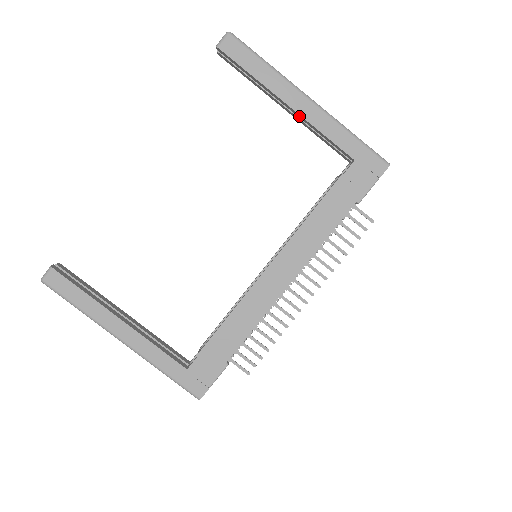
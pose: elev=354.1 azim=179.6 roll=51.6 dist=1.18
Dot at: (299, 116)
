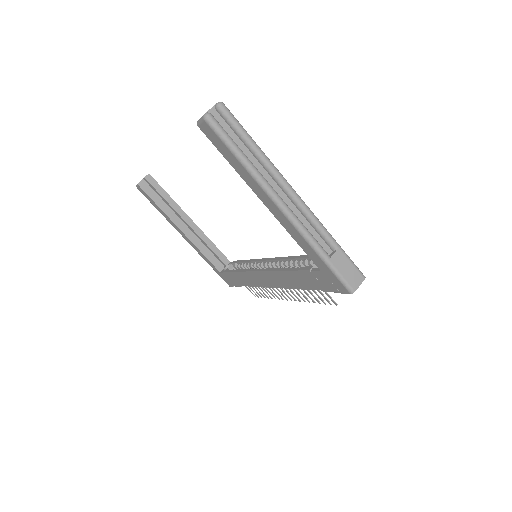
Dot at: occluded
